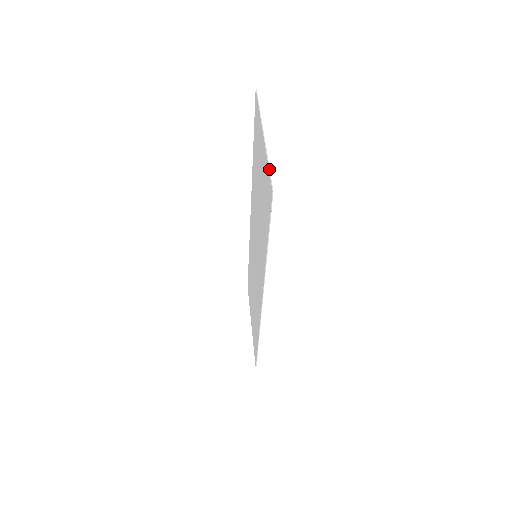
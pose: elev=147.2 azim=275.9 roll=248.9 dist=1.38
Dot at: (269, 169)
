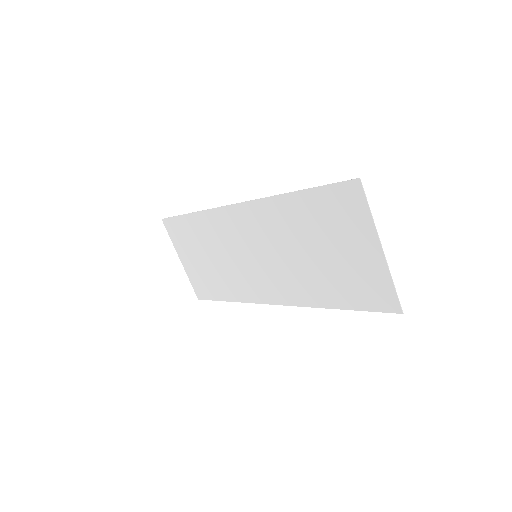
Dot at: occluded
